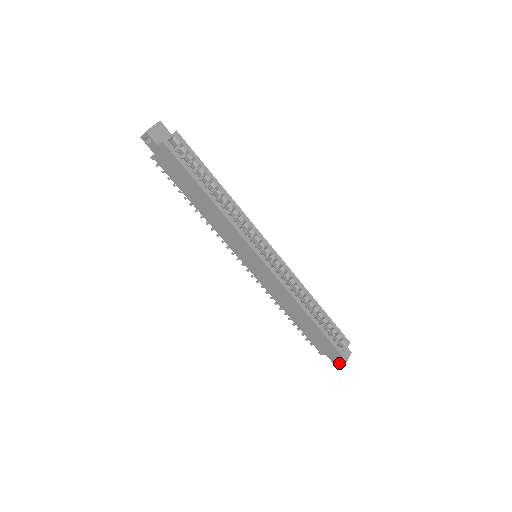
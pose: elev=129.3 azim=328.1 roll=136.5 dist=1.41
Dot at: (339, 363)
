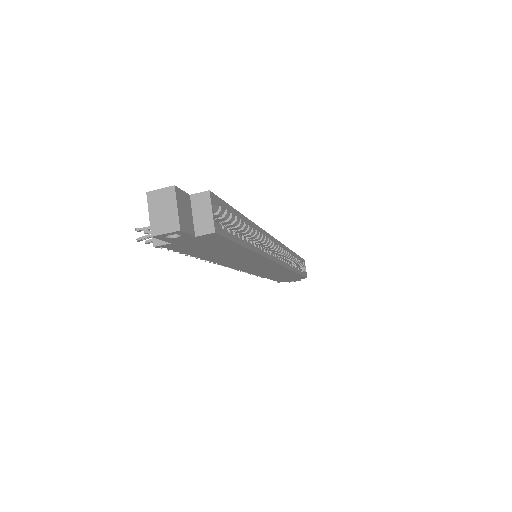
Dot at: occluded
